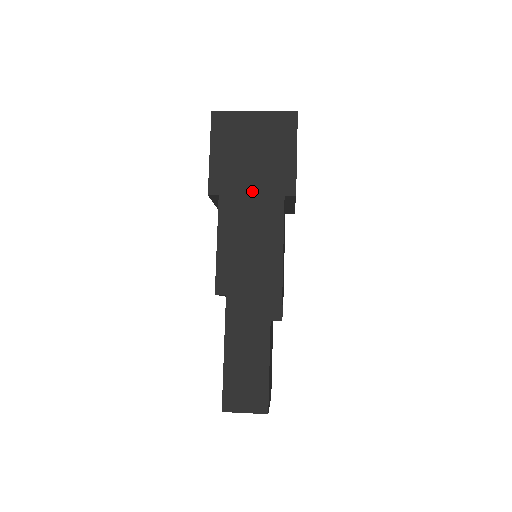
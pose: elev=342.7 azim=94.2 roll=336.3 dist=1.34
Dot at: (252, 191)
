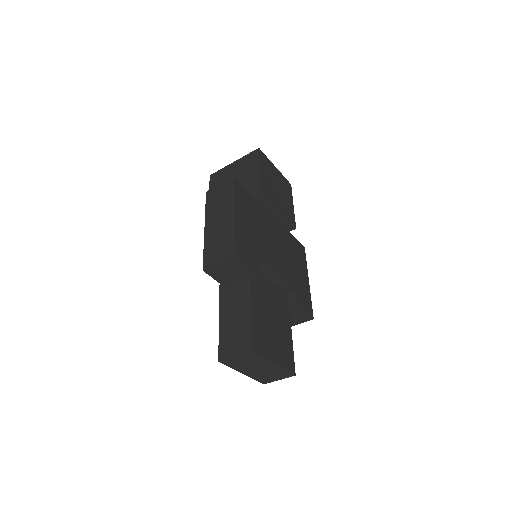
Dot at: (215, 191)
